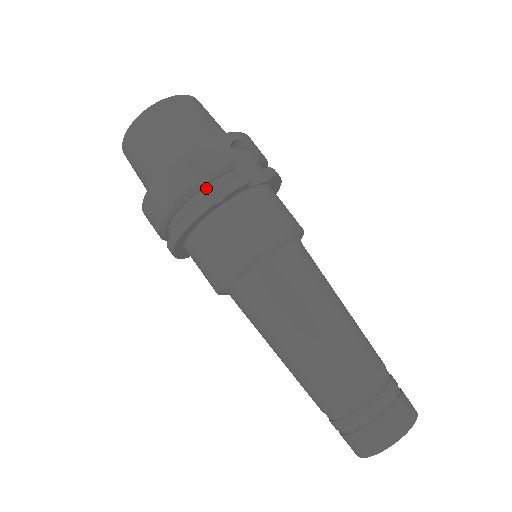
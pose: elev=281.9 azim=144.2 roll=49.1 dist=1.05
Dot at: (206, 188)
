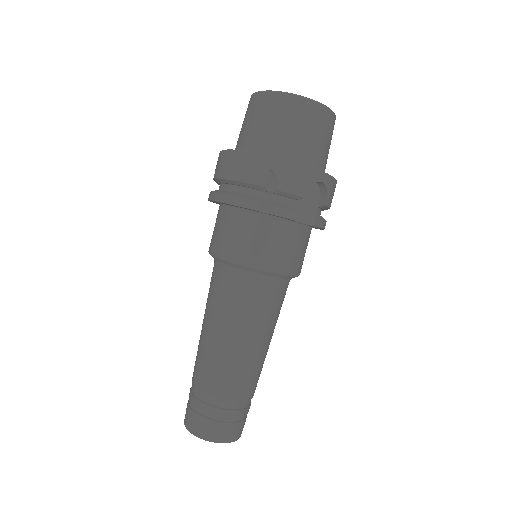
Dot at: (267, 193)
